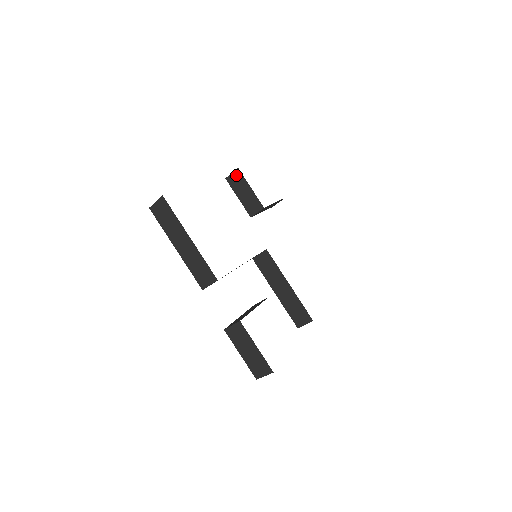
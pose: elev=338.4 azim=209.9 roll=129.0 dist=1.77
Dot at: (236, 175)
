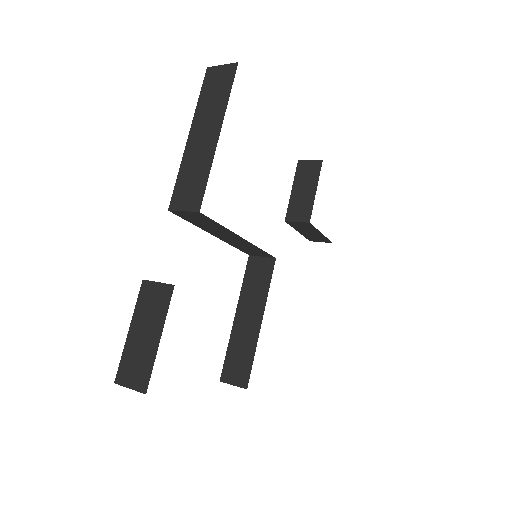
Dot at: (313, 166)
